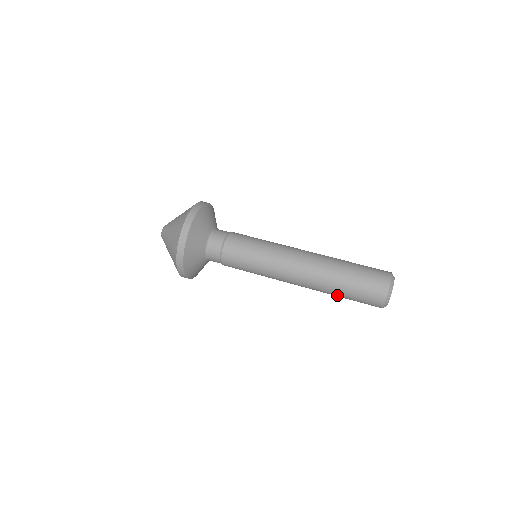
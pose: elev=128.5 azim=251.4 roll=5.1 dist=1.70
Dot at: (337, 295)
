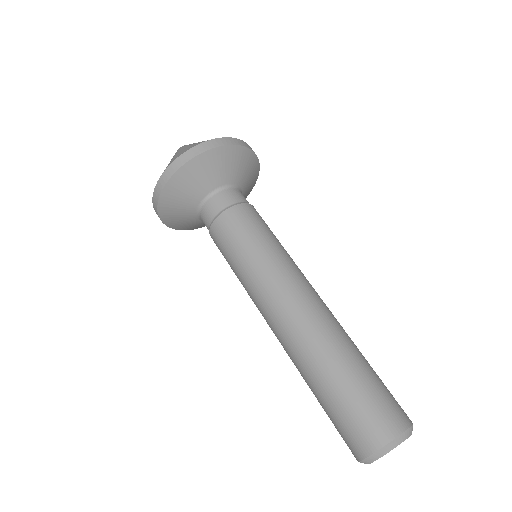
Dot at: occluded
